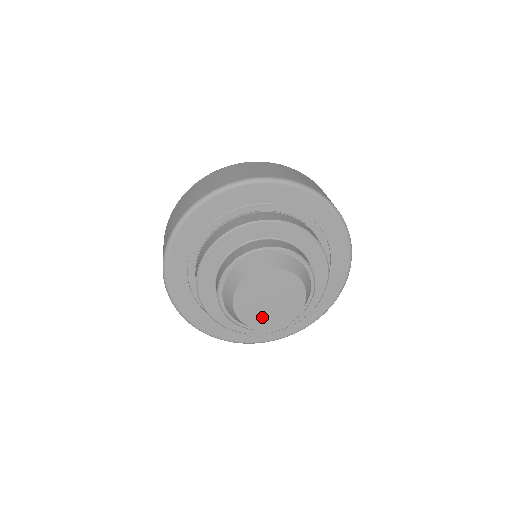
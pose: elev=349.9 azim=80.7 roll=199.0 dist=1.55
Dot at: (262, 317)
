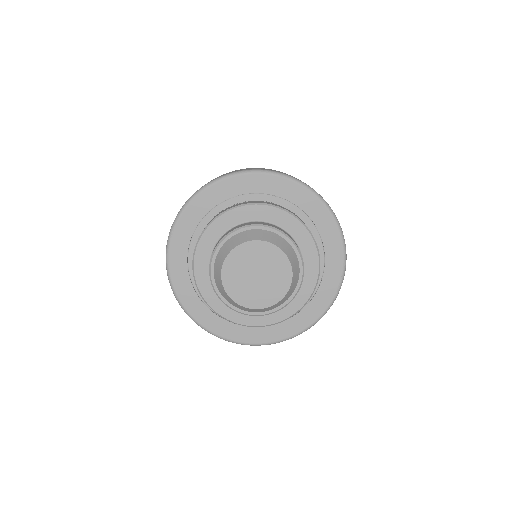
Dot at: (251, 294)
